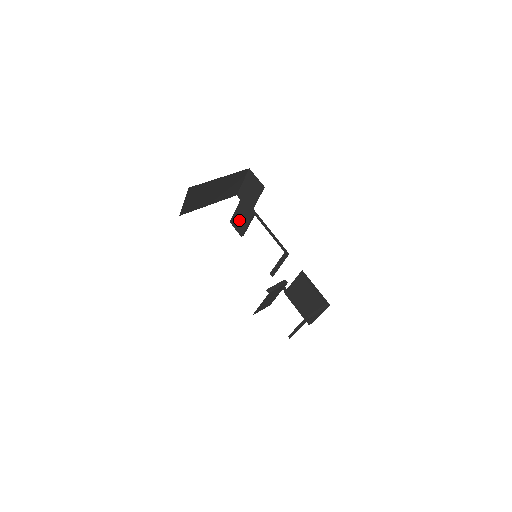
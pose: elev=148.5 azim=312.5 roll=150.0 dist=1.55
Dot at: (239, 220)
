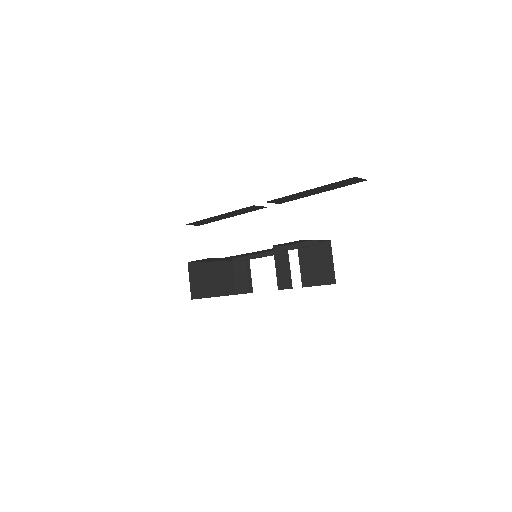
Dot at: (241, 281)
